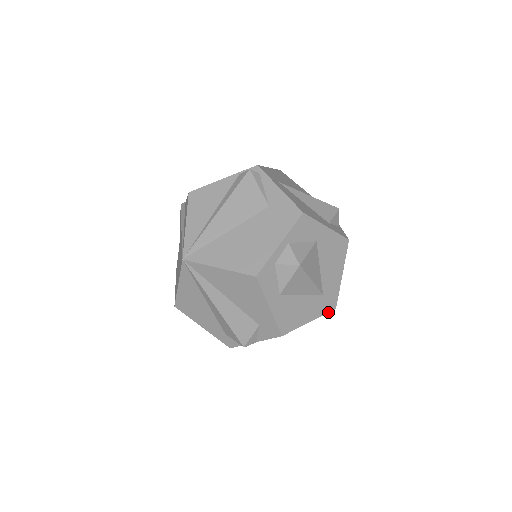
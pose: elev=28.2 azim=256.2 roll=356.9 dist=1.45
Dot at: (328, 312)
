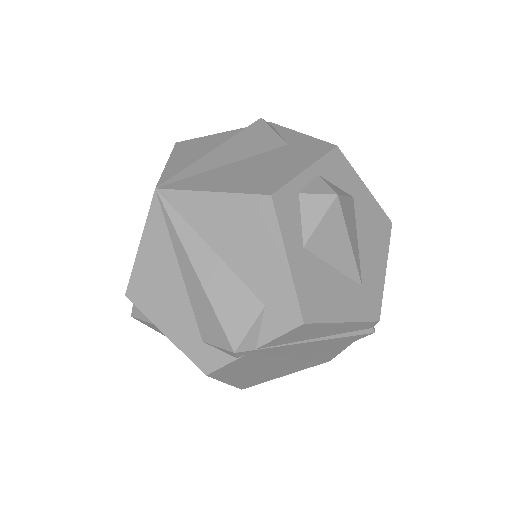
Dot at: (369, 320)
